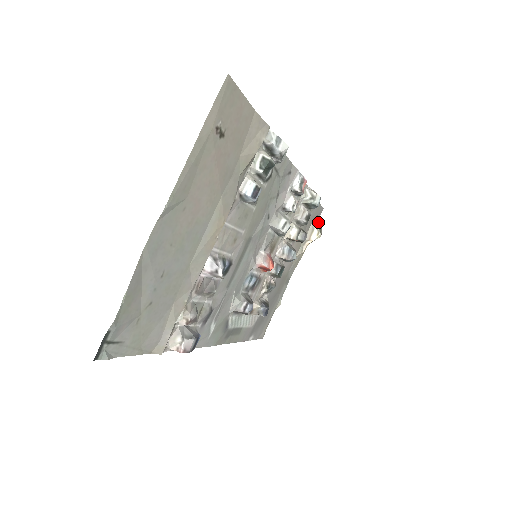
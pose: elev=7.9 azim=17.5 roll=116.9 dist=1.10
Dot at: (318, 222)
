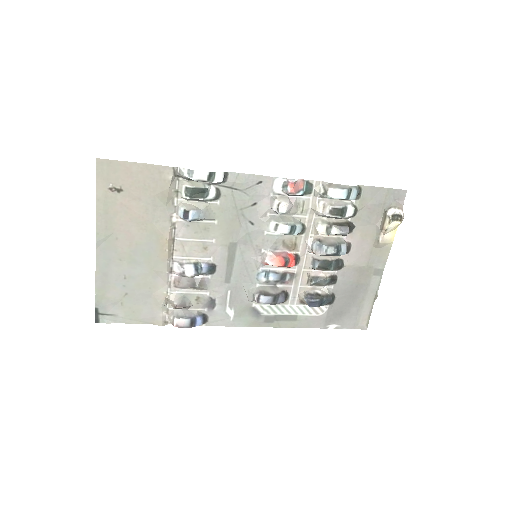
Dot at: (392, 208)
